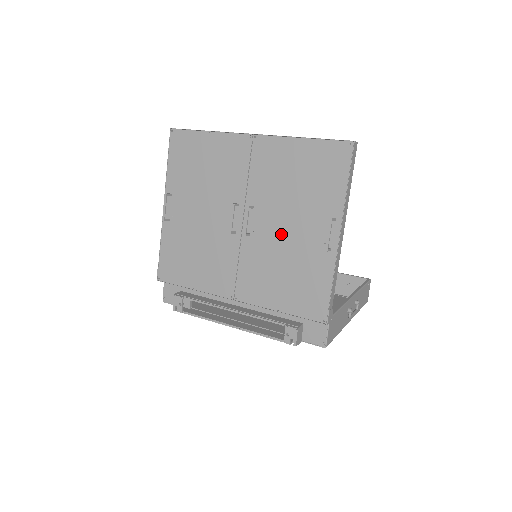
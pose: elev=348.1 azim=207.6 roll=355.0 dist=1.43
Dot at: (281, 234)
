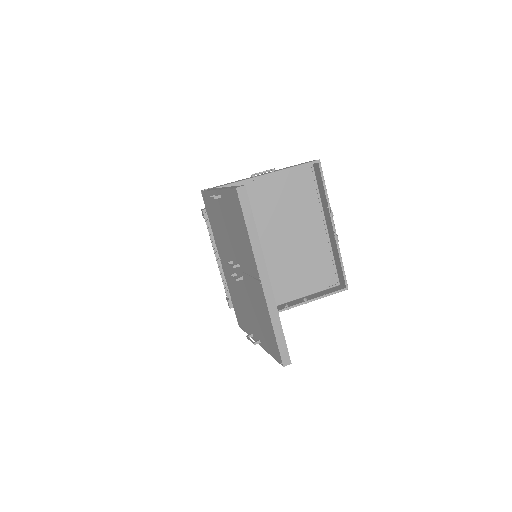
Dot at: (245, 301)
